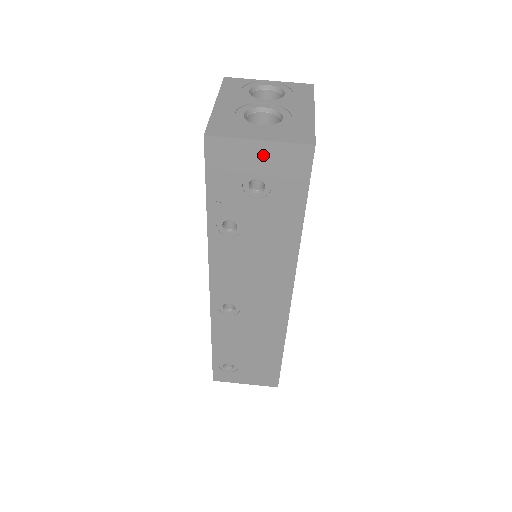
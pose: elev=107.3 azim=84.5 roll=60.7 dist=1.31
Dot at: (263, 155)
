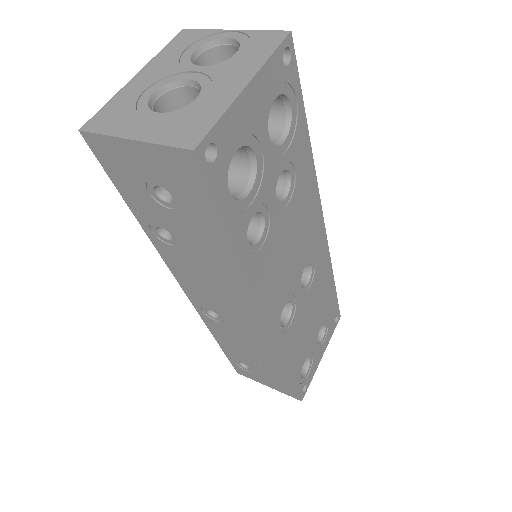
Dot at: (146, 159)
